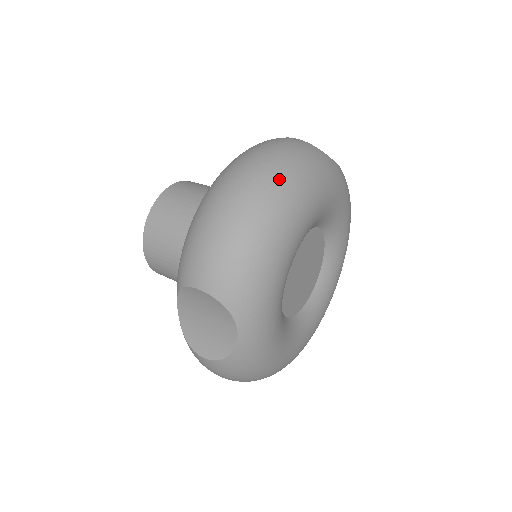
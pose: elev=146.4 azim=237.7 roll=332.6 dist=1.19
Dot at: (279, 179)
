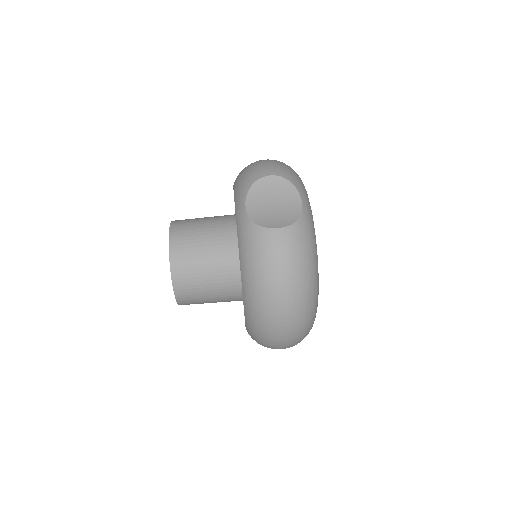
Dot at: (305, 292)
